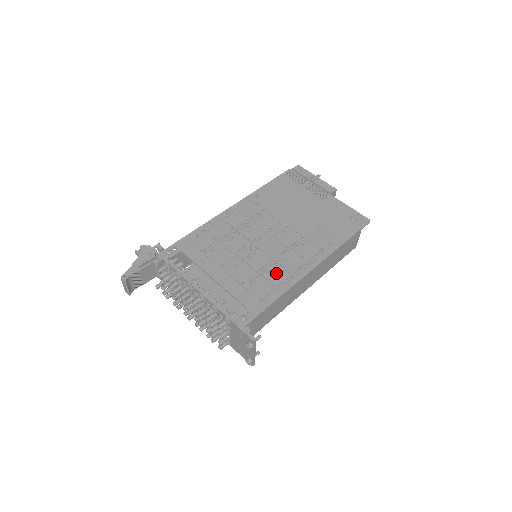
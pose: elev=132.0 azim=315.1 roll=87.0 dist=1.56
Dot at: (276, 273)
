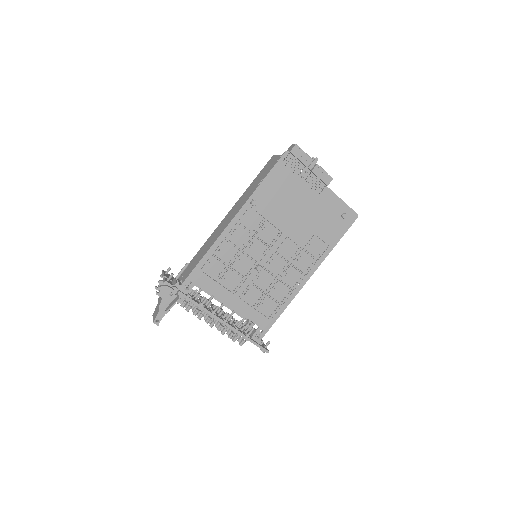
Dot at: (279, 291)
